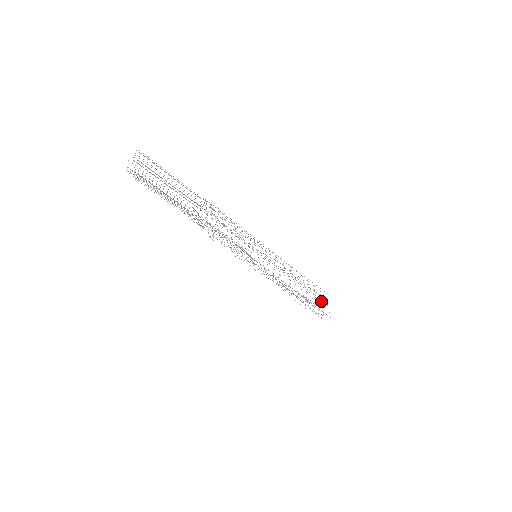
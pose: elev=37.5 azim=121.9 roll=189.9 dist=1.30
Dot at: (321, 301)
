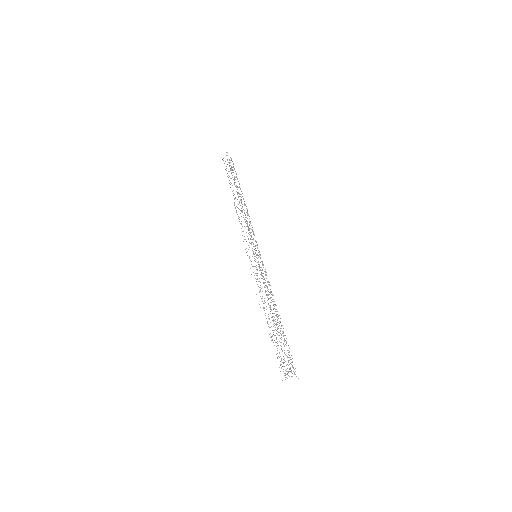
Dot at: (291, 359)
